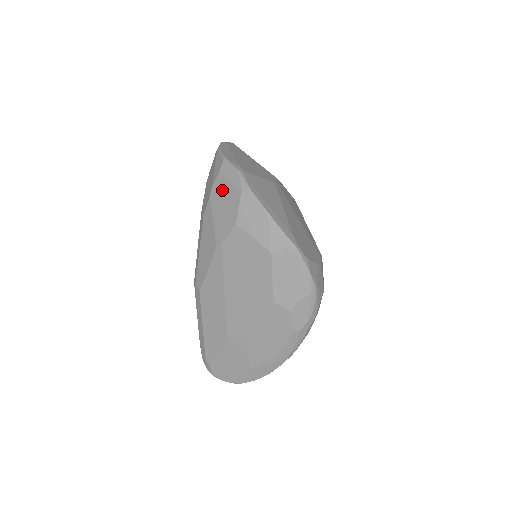
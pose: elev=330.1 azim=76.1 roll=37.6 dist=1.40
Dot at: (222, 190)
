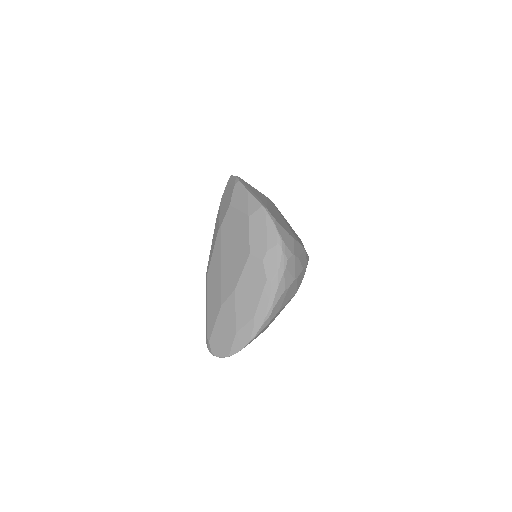
Dot at: (226, 193)
